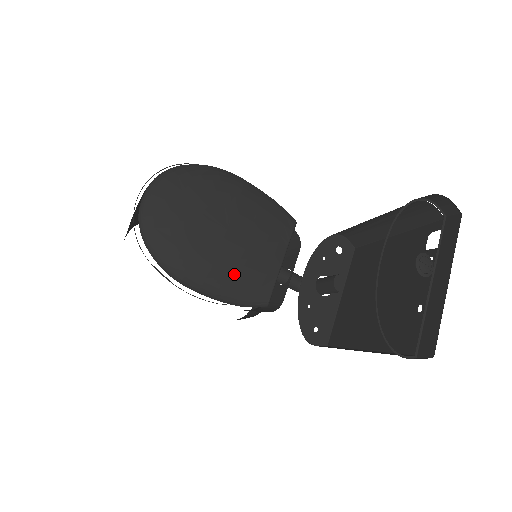
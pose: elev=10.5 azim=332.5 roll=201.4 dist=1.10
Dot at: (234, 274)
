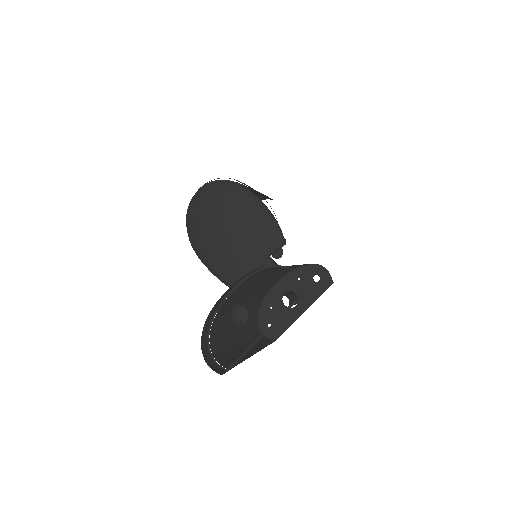
Dot at: (221, 262)
